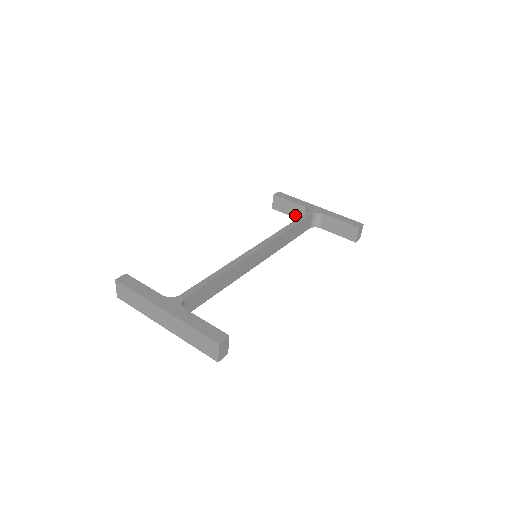
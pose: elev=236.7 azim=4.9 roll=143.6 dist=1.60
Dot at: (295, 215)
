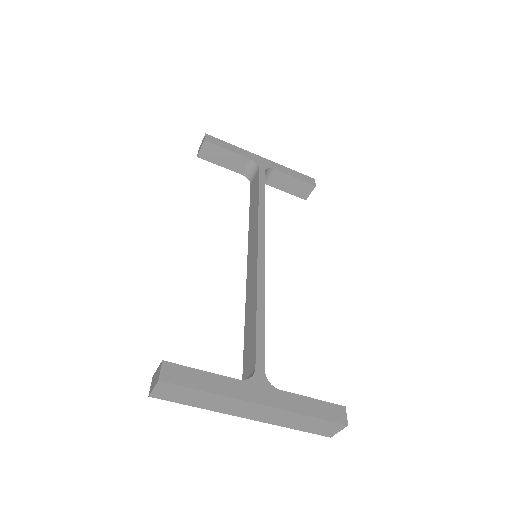
Dot at: (232, 167)
